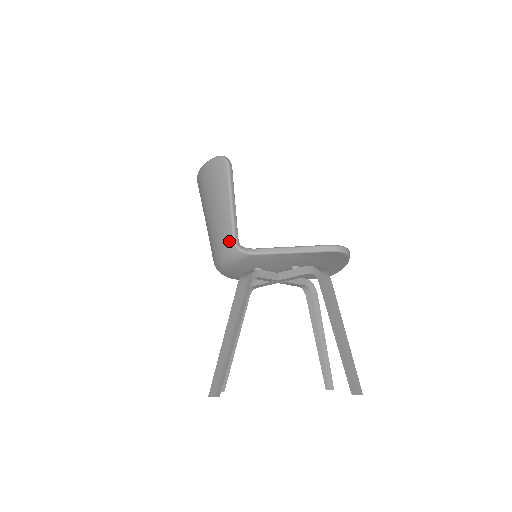
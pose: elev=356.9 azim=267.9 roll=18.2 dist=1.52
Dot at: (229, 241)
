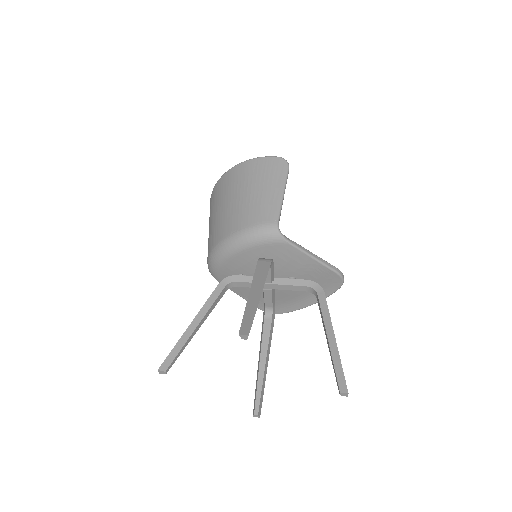
Dot at: (272, 221)
